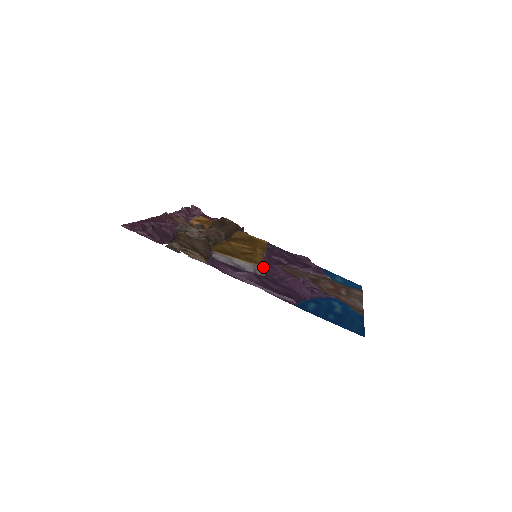
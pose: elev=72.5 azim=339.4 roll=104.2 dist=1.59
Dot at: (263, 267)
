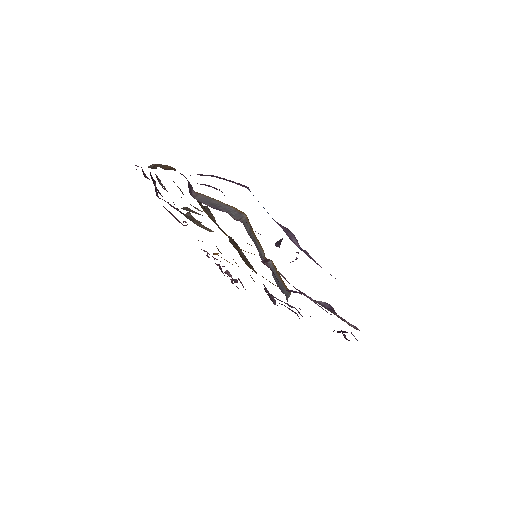
Dot at: (243, 213)
